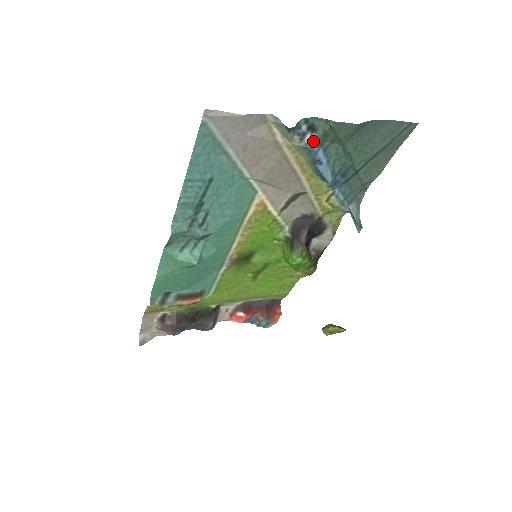
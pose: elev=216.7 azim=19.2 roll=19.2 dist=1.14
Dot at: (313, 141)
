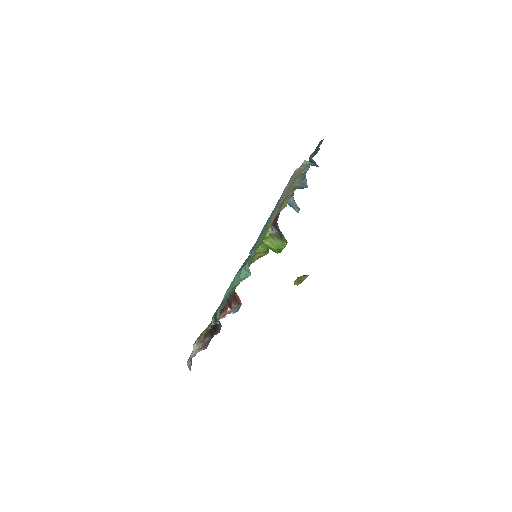
Dot at: (308, 167)
